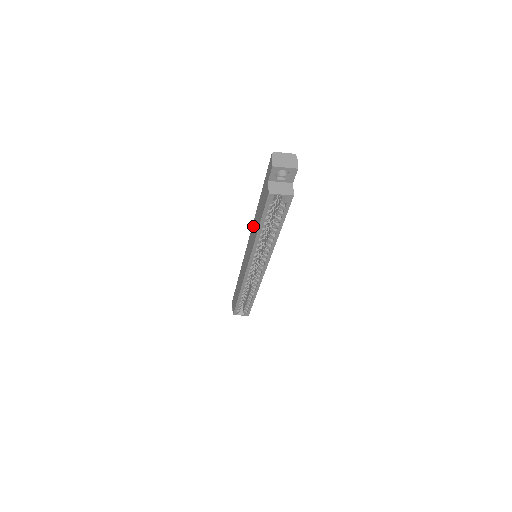
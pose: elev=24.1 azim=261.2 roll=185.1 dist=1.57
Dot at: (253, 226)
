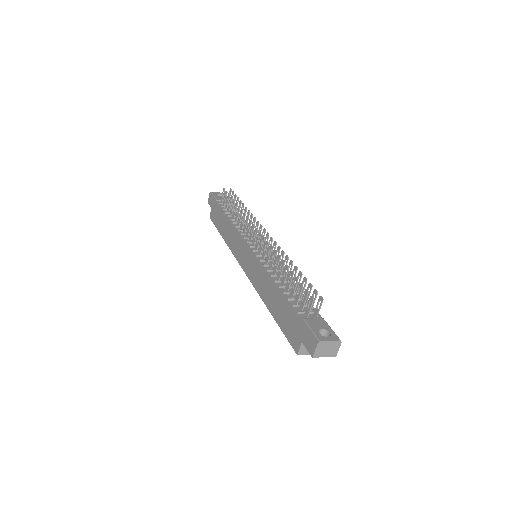
Dot at: (266, 279)
